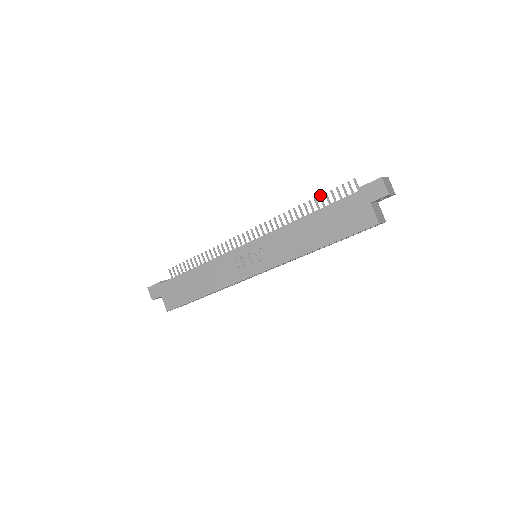
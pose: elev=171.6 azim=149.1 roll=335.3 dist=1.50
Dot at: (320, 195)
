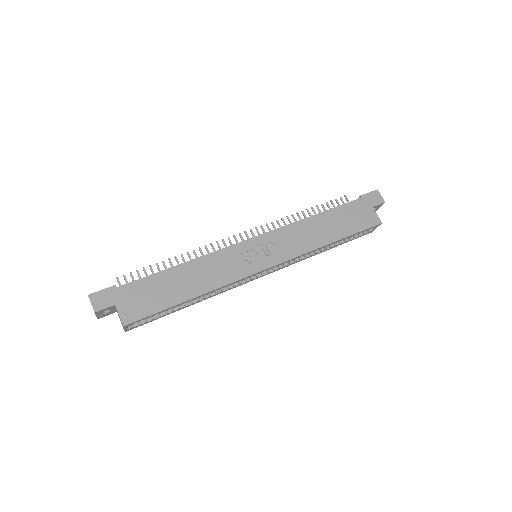
Dot at: (317, 205)
